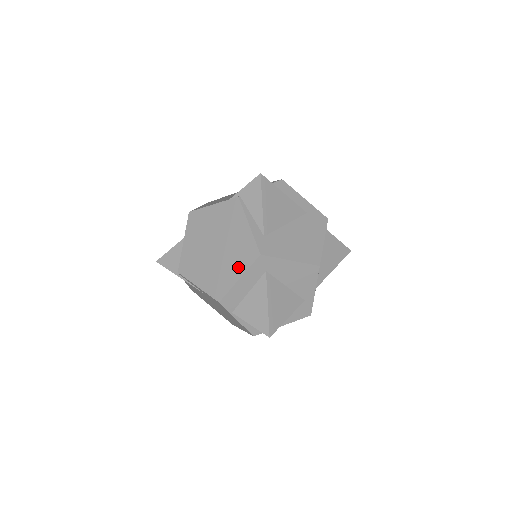
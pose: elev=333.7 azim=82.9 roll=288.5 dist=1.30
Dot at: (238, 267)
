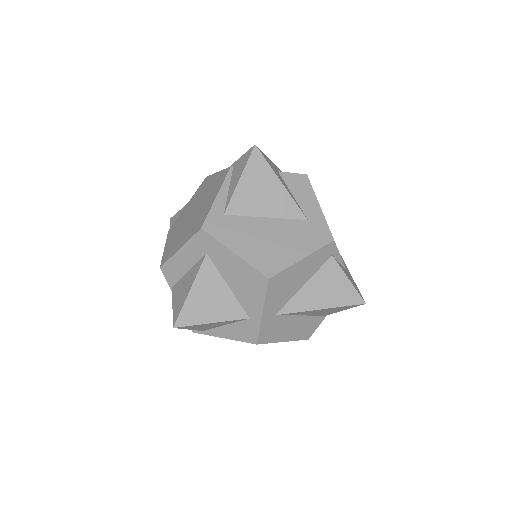
Dot at: (186, 237)
